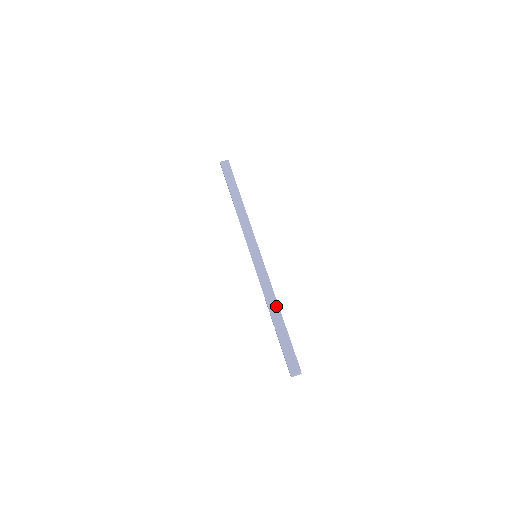
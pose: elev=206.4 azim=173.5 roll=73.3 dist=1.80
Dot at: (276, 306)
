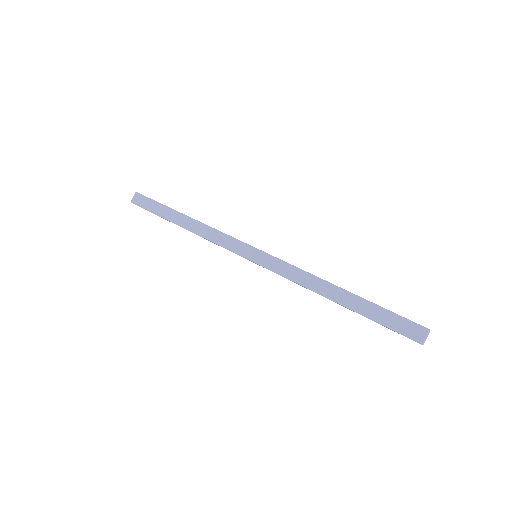
Dot at: (329, 286)
